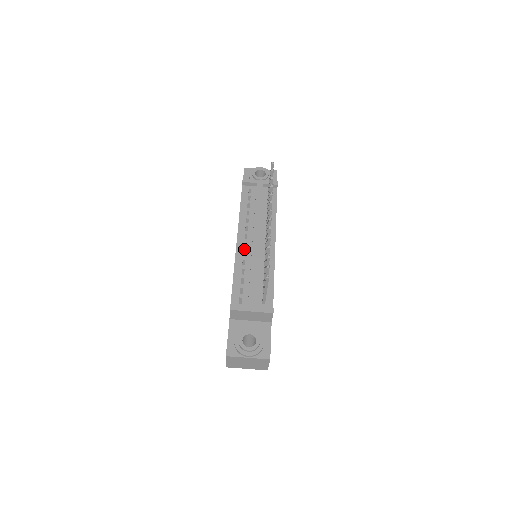
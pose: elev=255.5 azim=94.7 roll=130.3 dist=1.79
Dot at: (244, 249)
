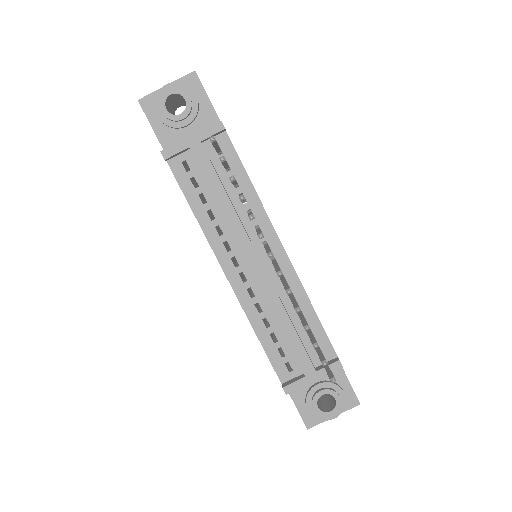
Dot at: (245, 285)
